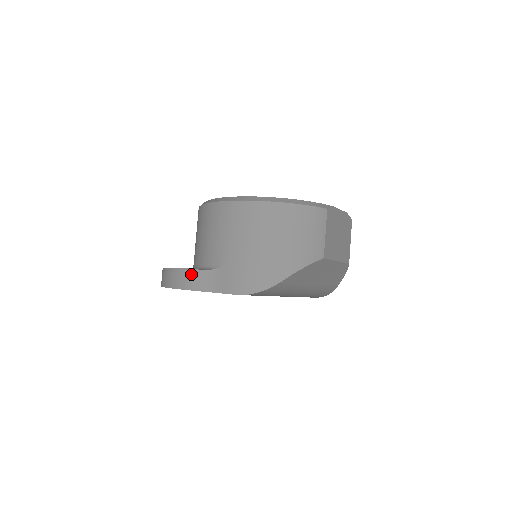
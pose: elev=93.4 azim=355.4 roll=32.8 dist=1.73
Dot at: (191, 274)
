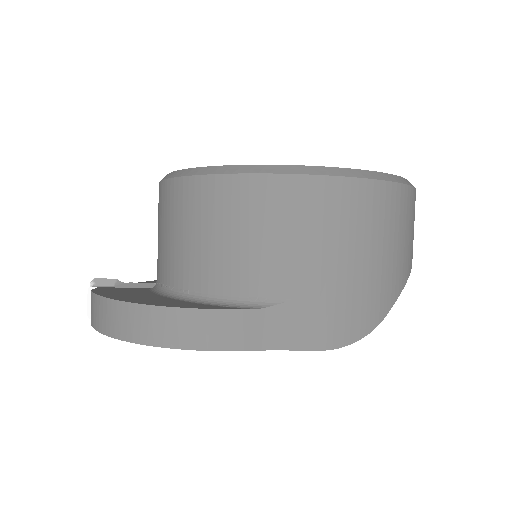
Dot at: (221, 319)
